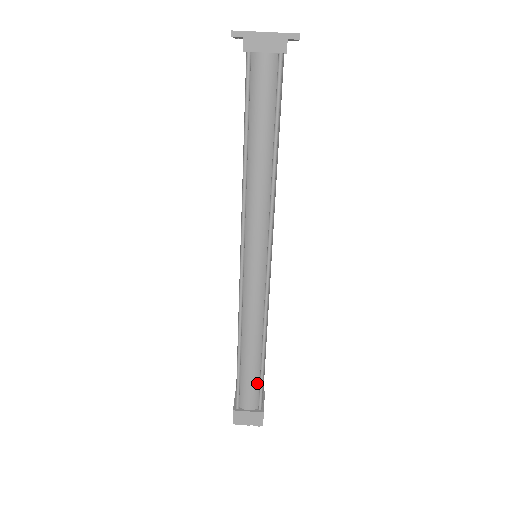
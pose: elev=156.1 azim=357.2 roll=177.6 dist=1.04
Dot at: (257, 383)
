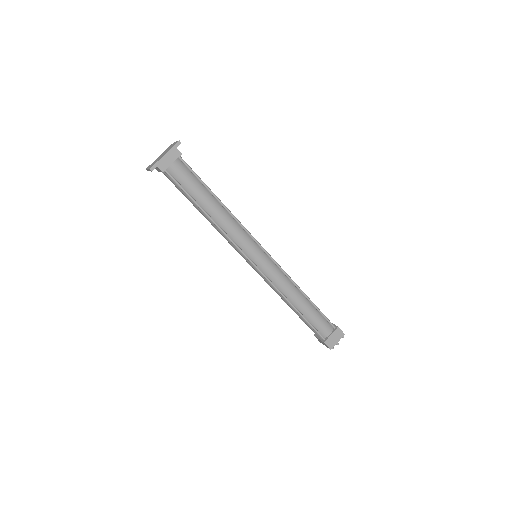
Dot at: (320, 316)
